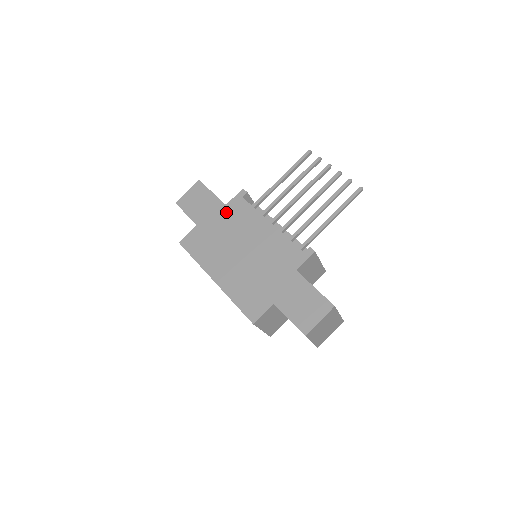
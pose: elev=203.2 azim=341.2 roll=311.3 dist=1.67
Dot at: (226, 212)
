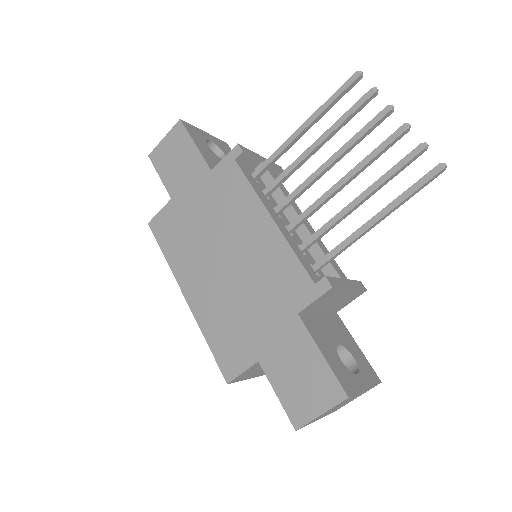
Dot at: (210, 184)
